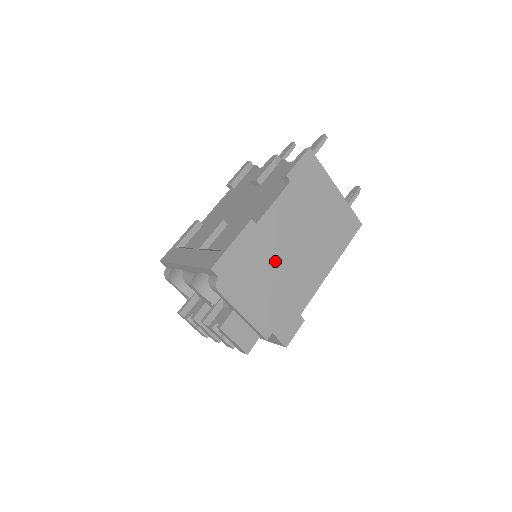
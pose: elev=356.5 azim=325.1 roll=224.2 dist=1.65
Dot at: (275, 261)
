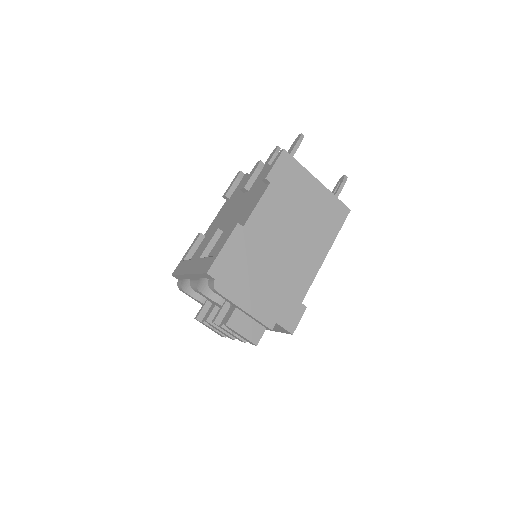
Dot at: (267, 257)
